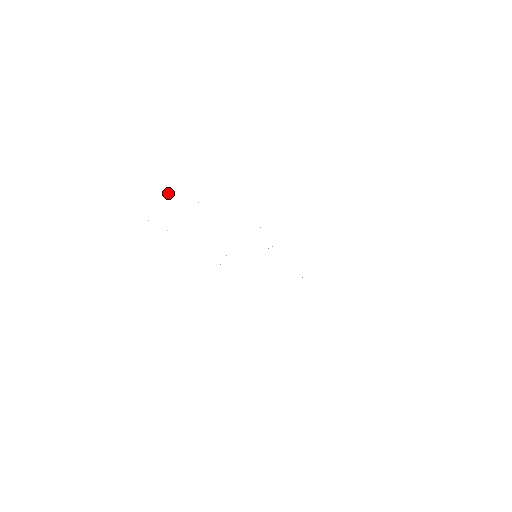
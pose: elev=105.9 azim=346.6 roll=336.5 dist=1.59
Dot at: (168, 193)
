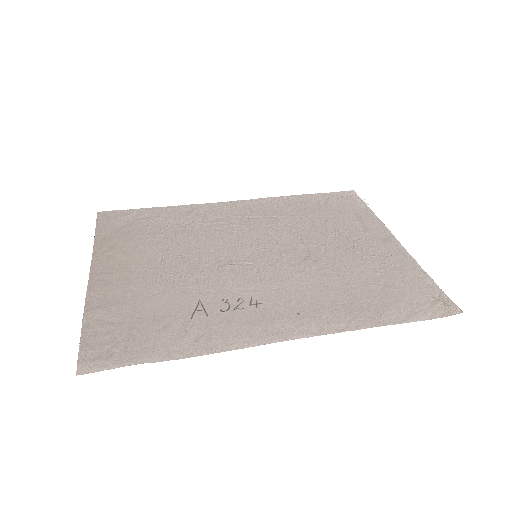
Dot at: (77, 369)
